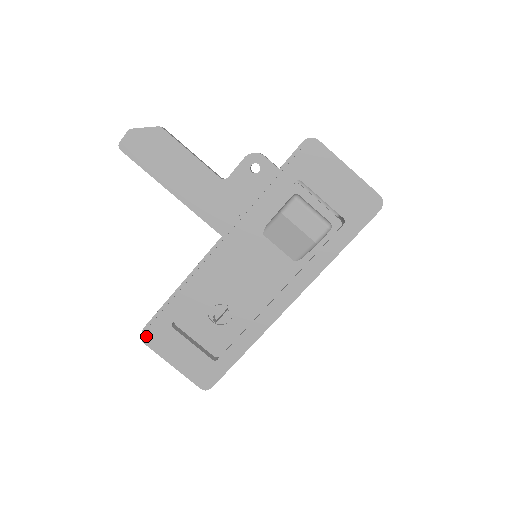
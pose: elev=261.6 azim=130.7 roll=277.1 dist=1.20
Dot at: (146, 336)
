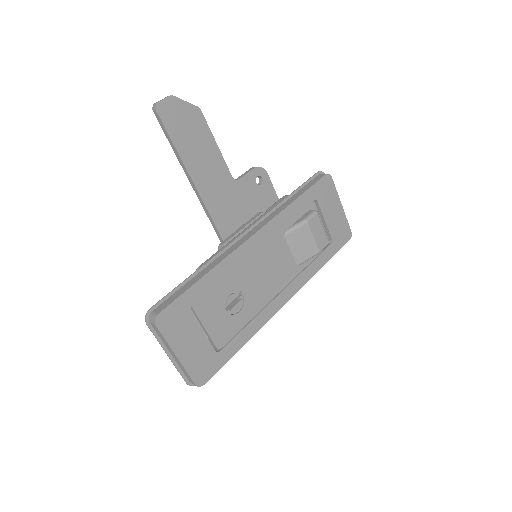
Dot at: (161, 317)
